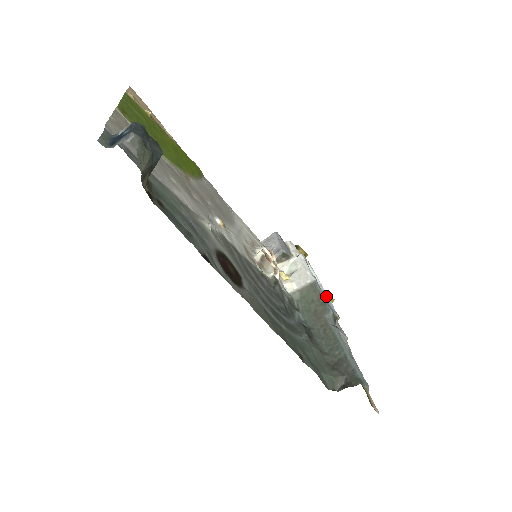
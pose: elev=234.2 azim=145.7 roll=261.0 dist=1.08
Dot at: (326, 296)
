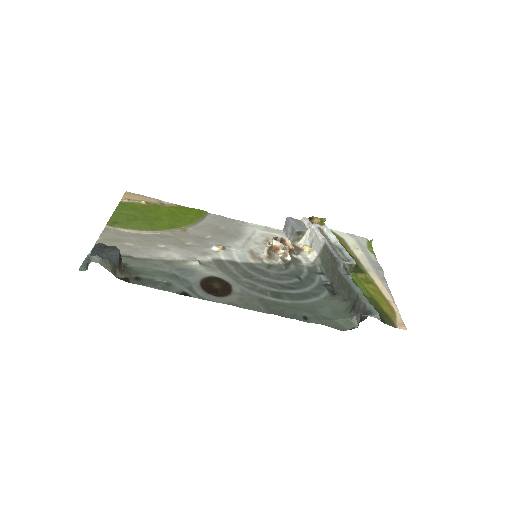
Dot at: (341, 249)
